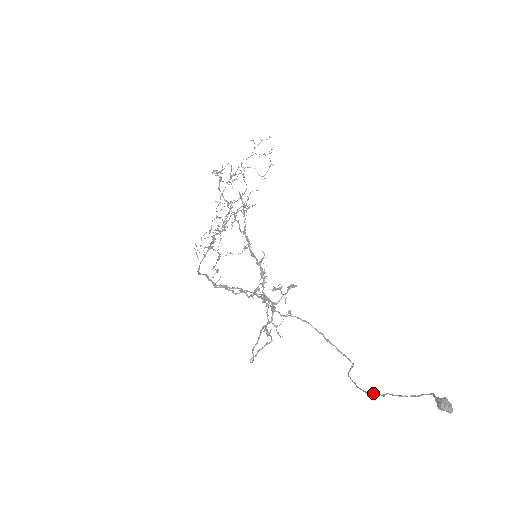
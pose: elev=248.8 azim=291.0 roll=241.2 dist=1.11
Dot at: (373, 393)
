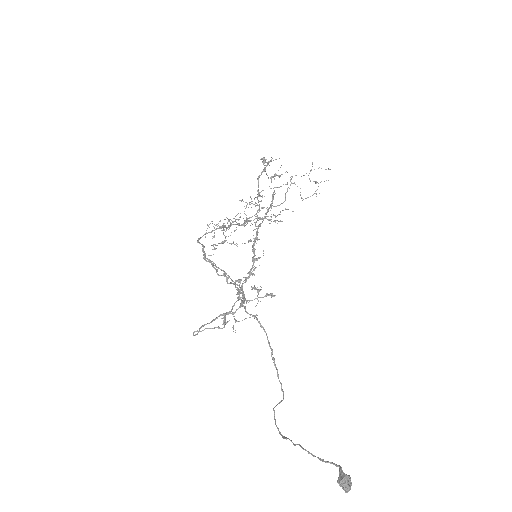
Dot at: (286, 437)
